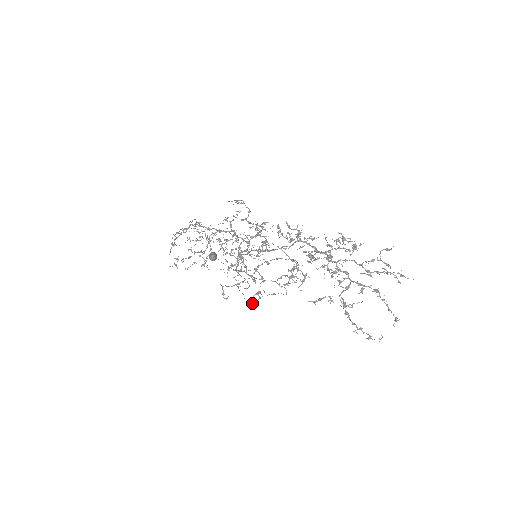
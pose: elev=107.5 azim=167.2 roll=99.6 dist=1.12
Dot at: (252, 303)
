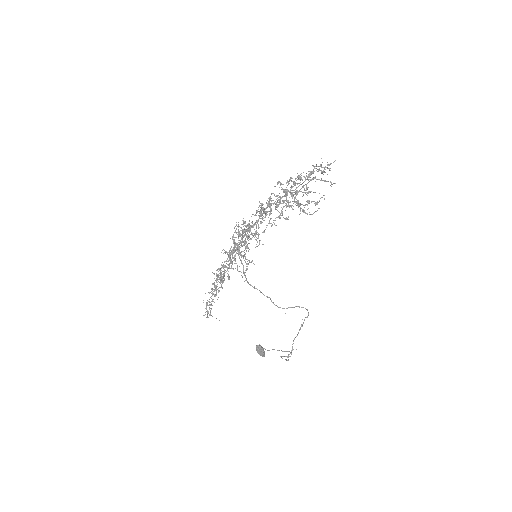
Dot at: (290, 353)
